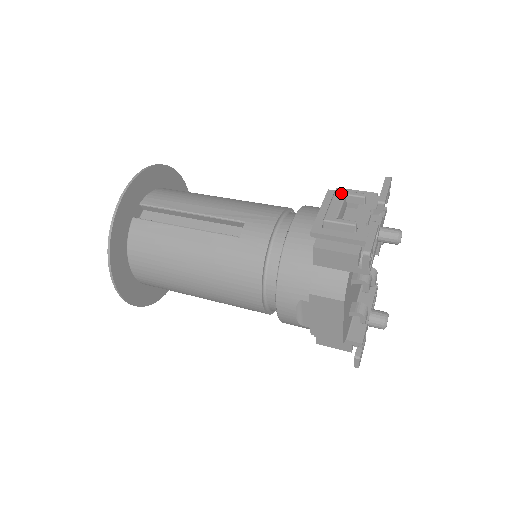
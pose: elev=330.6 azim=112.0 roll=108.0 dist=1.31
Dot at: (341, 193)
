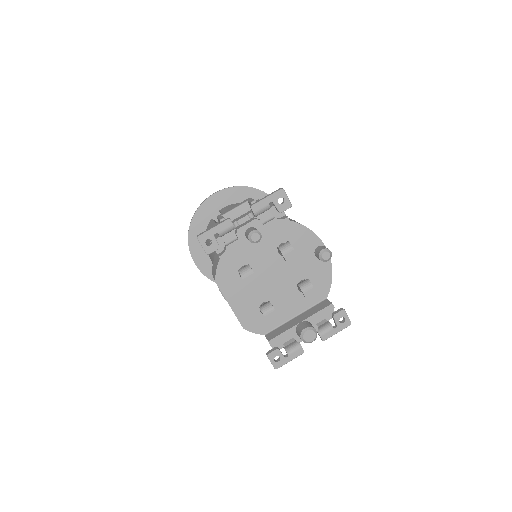
Dot at: (247, 200)
